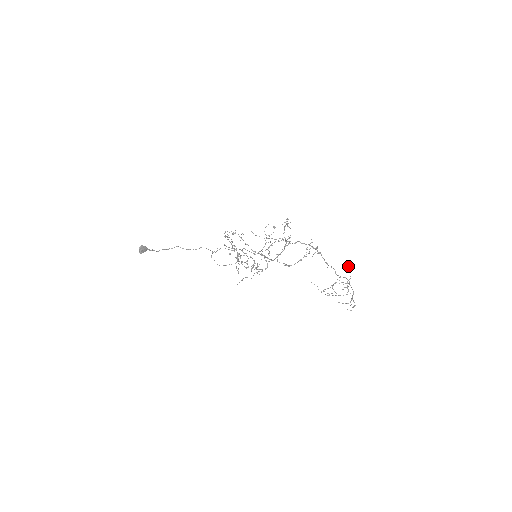
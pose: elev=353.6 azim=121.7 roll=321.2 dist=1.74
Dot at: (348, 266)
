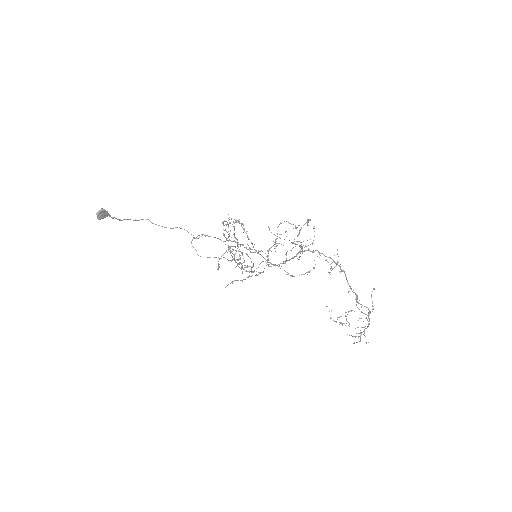
Dot at: occluded
